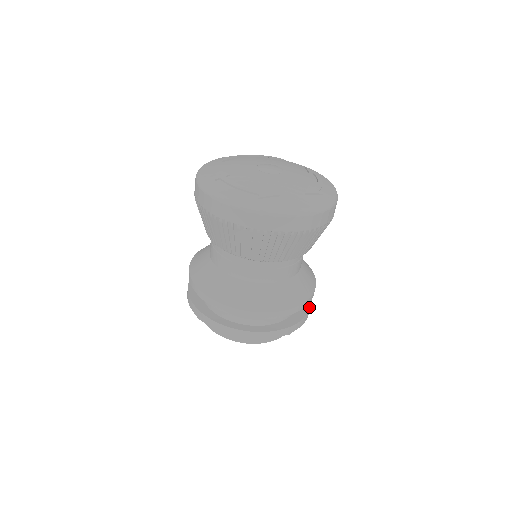
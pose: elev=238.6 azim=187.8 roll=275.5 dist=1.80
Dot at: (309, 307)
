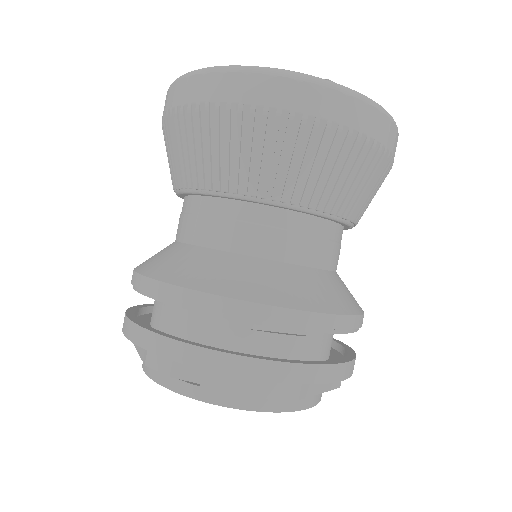
Dot at: (344, 344)
